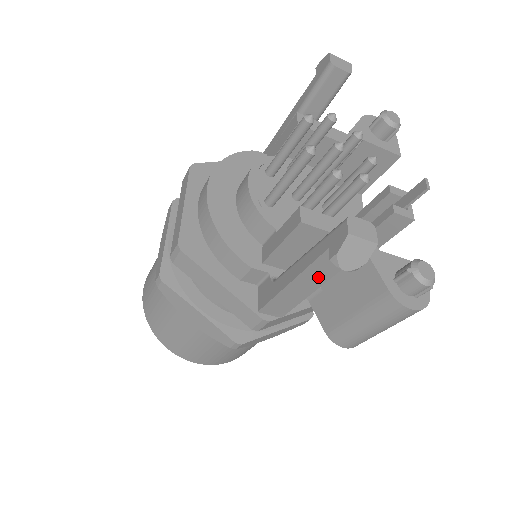
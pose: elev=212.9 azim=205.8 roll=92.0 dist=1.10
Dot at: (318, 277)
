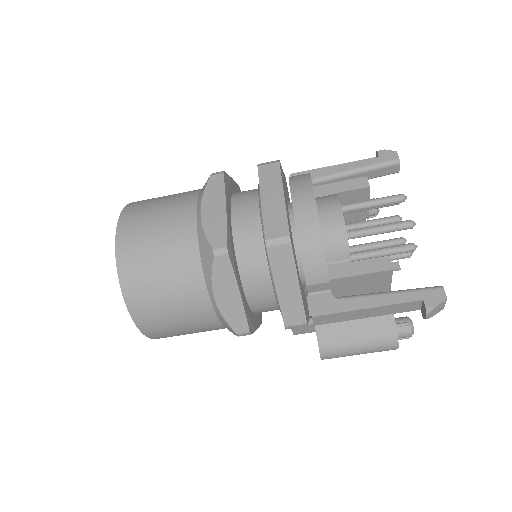
Dot at: (385, 311)
